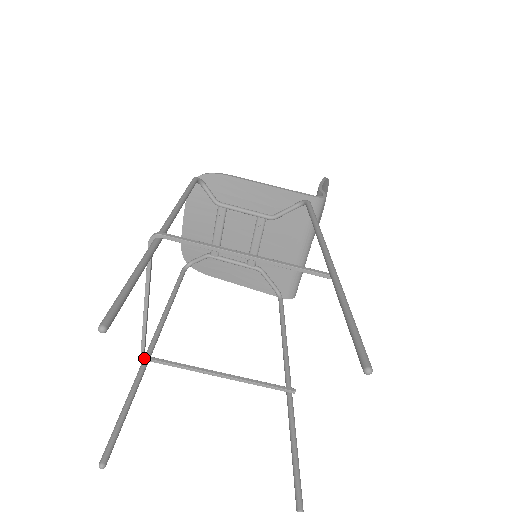
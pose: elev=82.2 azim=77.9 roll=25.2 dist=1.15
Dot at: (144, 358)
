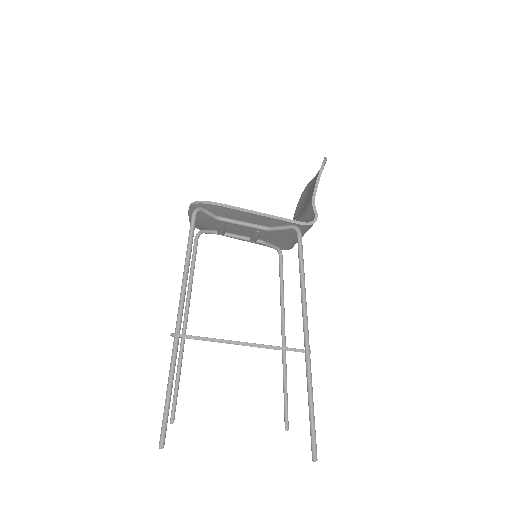
Dot at: (181, 342)
